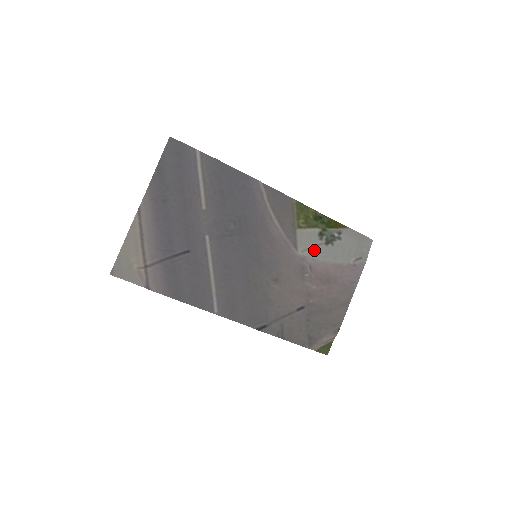
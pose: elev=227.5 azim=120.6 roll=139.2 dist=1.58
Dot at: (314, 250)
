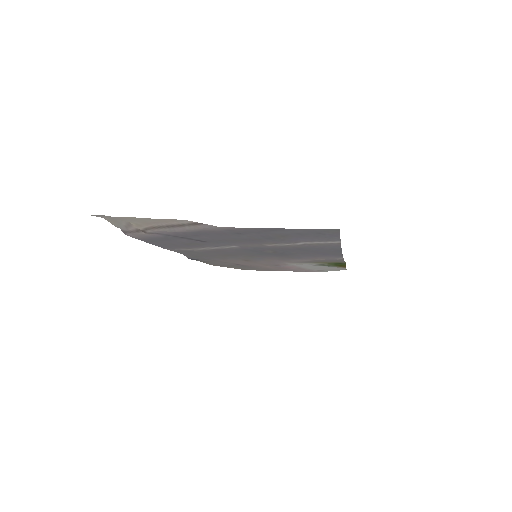
Dot at: (302, 264)
